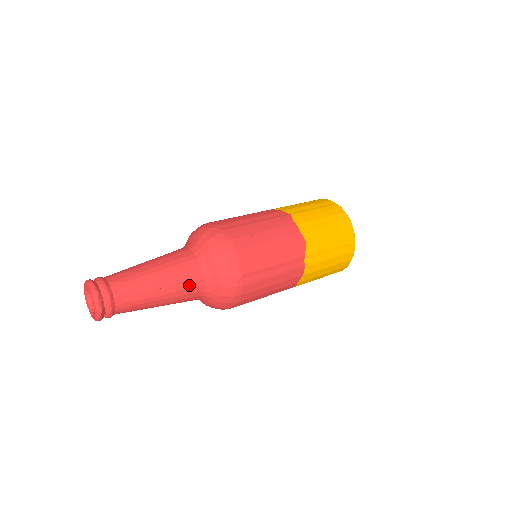
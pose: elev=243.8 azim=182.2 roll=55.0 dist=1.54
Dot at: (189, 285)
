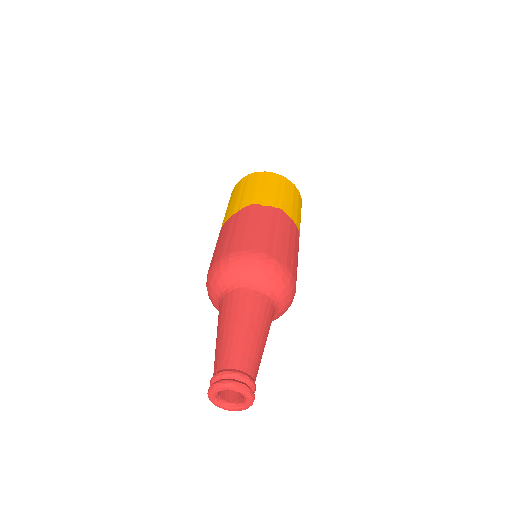
Dot at: occluded
